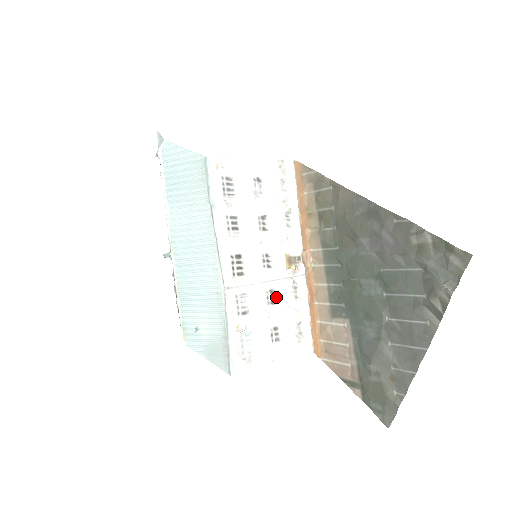
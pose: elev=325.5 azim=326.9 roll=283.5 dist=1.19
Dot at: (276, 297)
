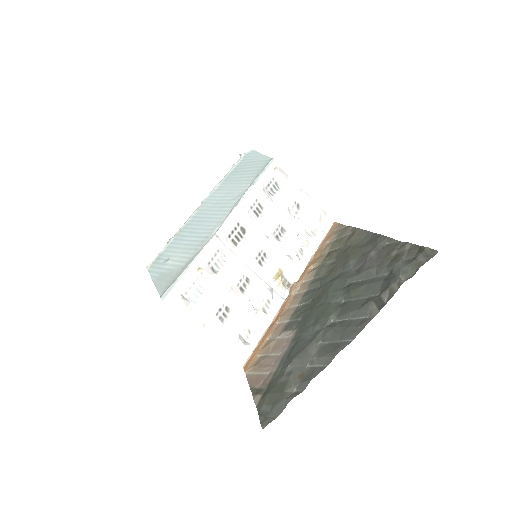
Dot at: (248, 289)
